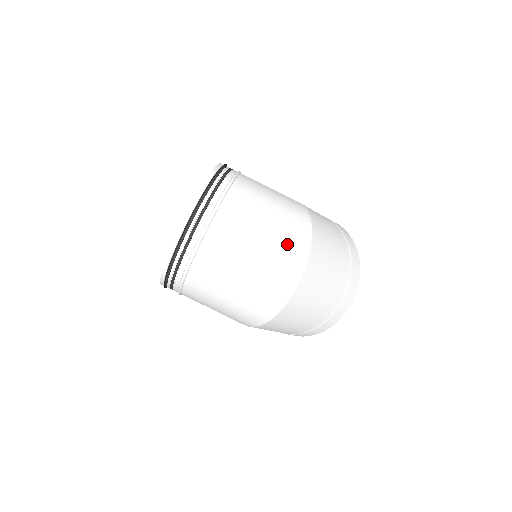
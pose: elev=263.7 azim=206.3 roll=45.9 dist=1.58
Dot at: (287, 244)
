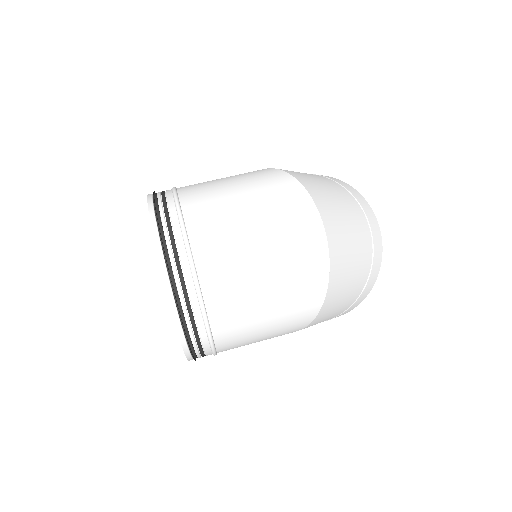
Dot at: (279, 200)
